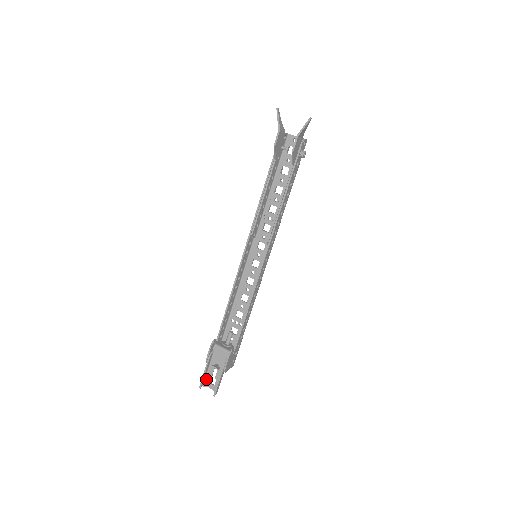
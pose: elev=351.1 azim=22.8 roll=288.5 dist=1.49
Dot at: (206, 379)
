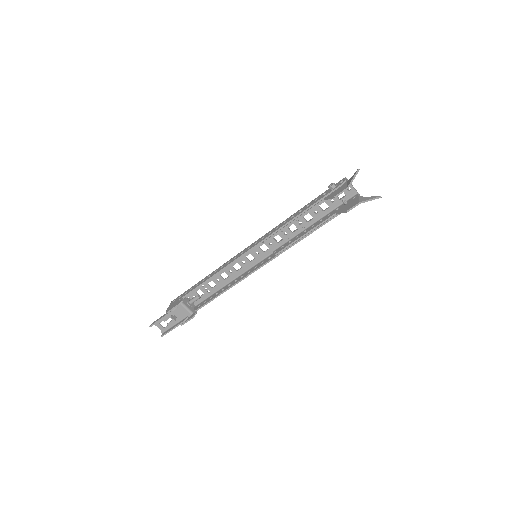
Dot at: occluded
